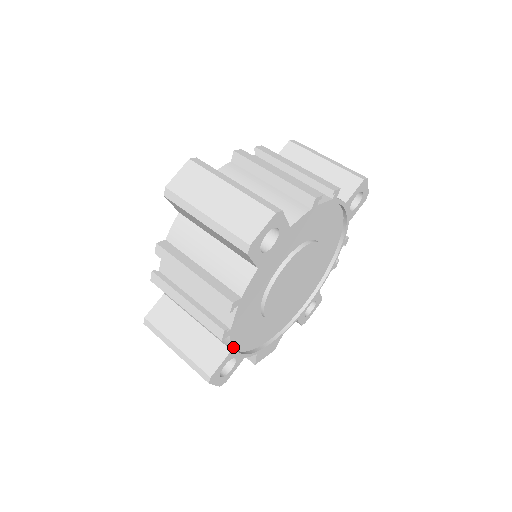
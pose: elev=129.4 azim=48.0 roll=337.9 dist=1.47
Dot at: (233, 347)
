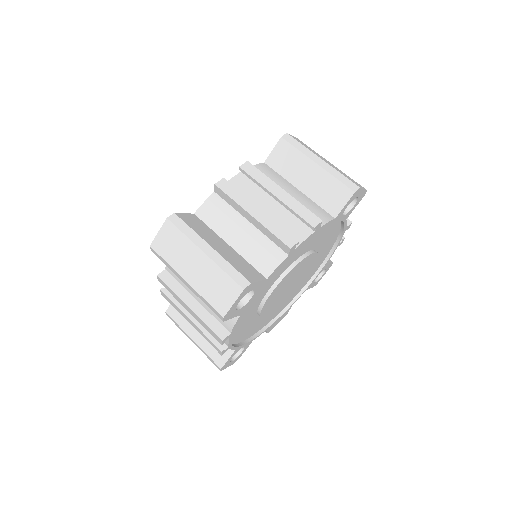
Dot at: (237, 347)
